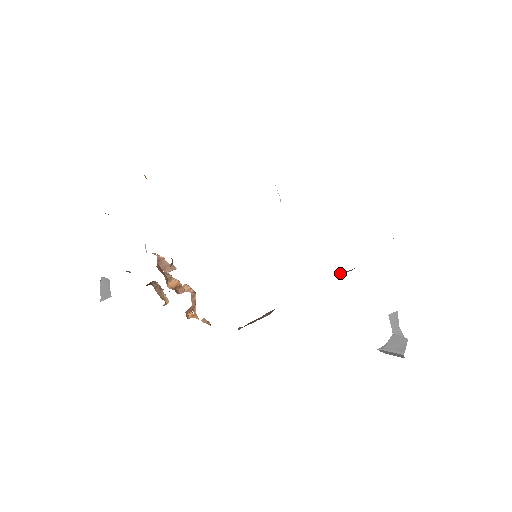
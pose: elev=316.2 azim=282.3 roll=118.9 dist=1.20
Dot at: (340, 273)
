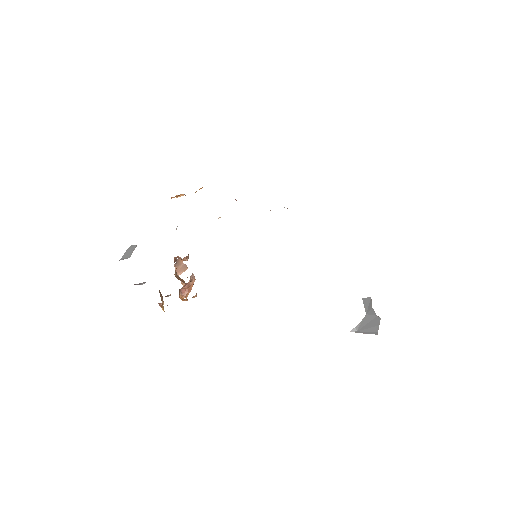
Dot at: occluded
